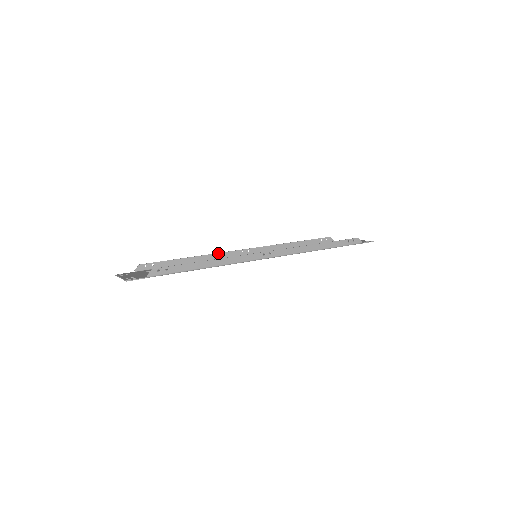
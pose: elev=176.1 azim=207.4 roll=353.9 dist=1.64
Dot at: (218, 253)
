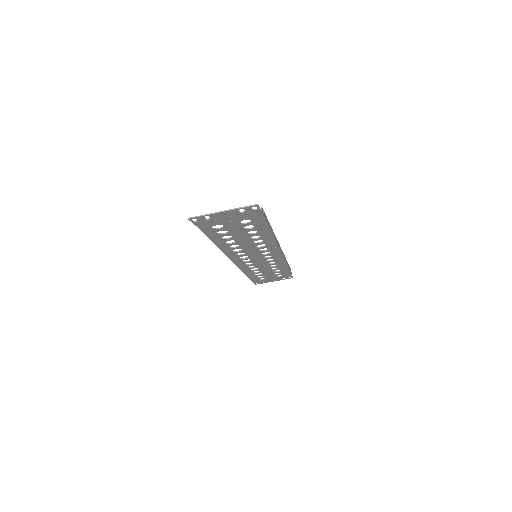
Dot at: occluded
